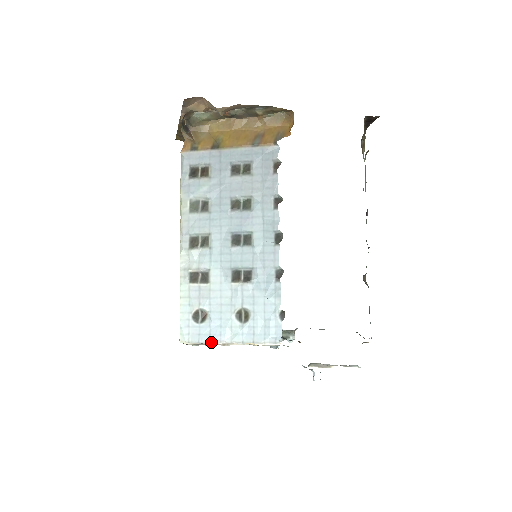
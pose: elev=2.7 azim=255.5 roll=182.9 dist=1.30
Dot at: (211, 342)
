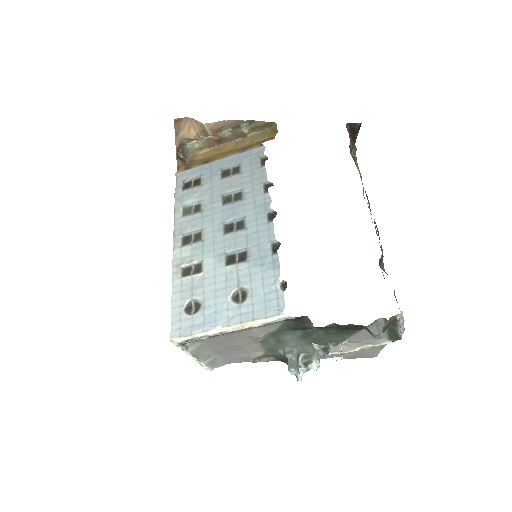
Dot at: (205, 331)
